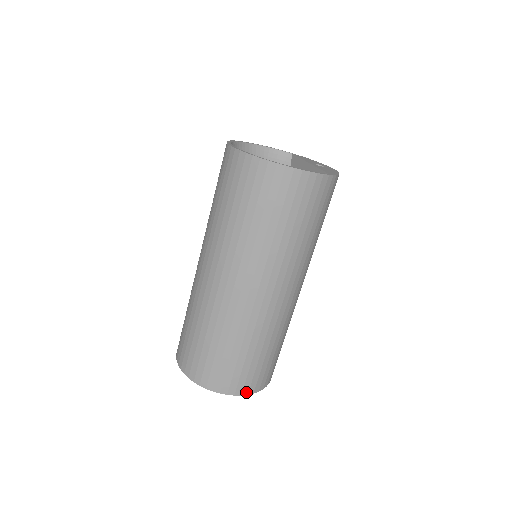
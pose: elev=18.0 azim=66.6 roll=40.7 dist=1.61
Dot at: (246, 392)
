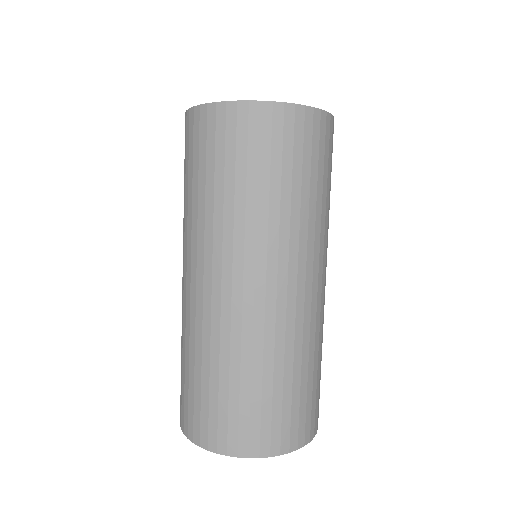
Dot at: (245, 452)
